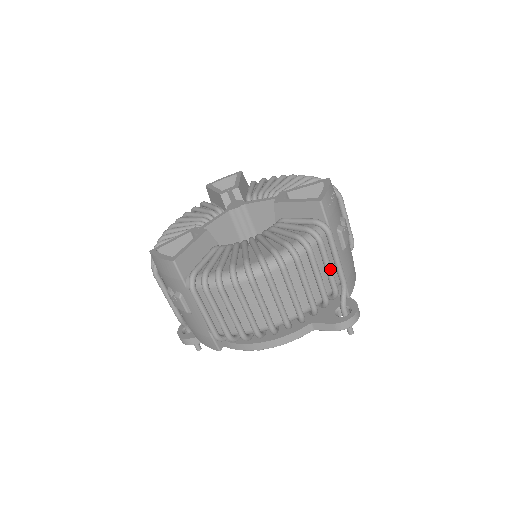
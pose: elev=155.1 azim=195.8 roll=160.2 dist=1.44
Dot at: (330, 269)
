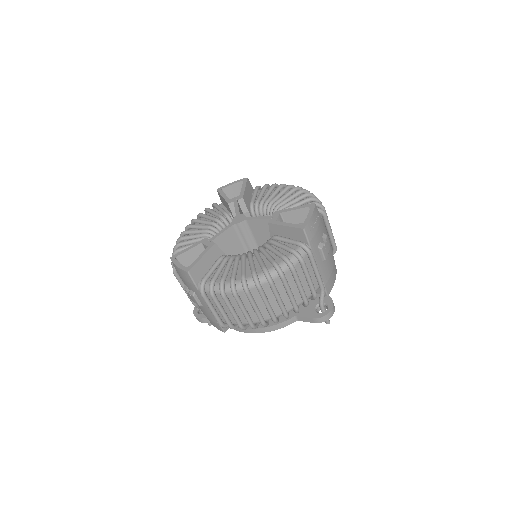
Dot at: (310, 280)
